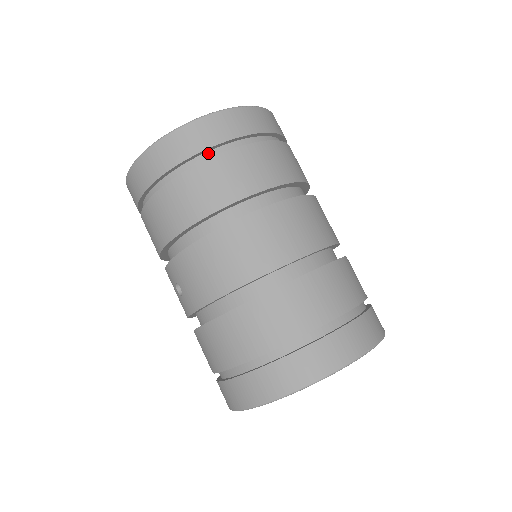
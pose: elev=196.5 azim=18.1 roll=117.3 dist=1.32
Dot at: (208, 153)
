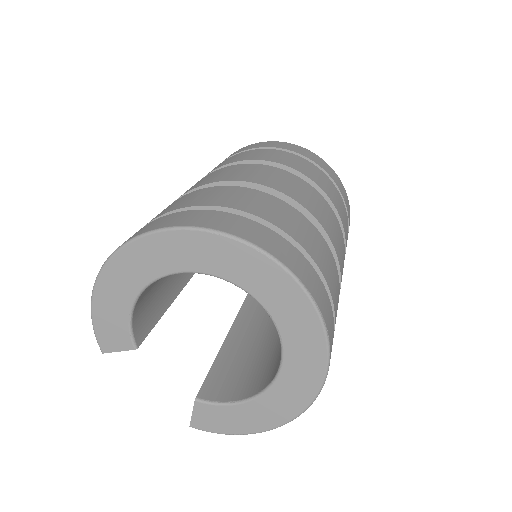
Dot at: occluded
